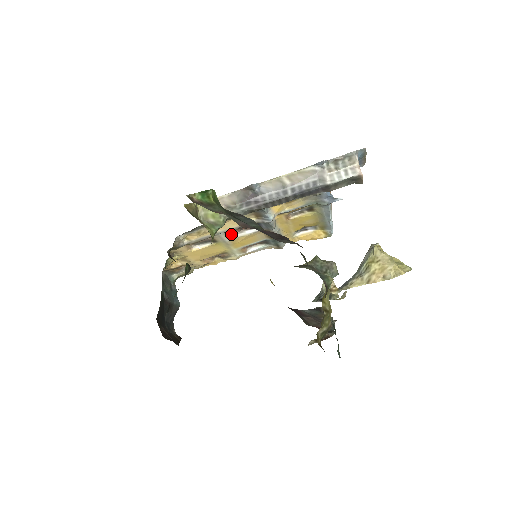
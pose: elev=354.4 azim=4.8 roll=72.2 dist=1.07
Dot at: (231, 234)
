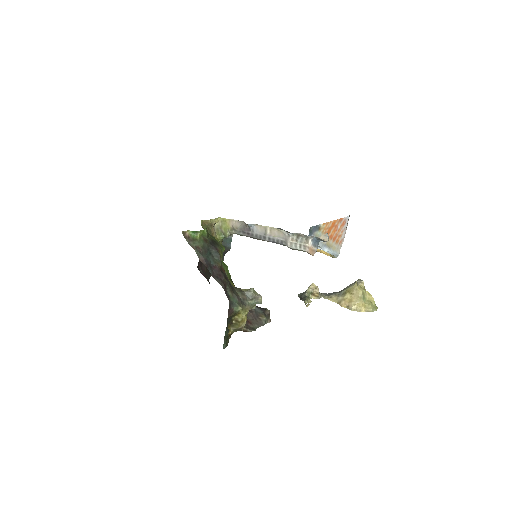
Dot at: occluded
